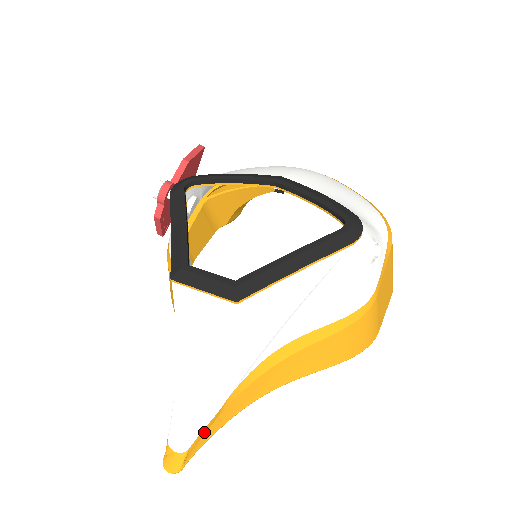
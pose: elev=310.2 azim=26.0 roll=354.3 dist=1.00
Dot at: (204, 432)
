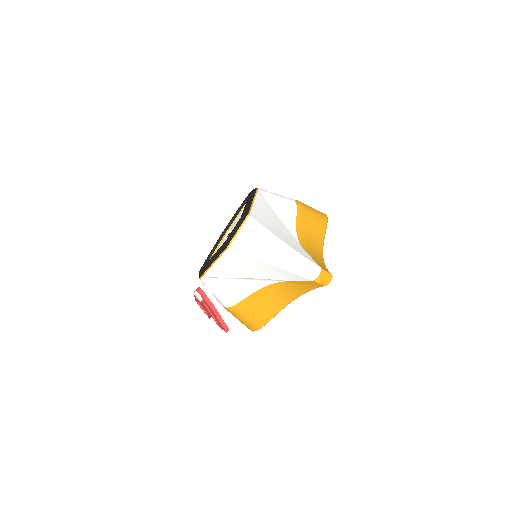
Dot at: (318, 264)
